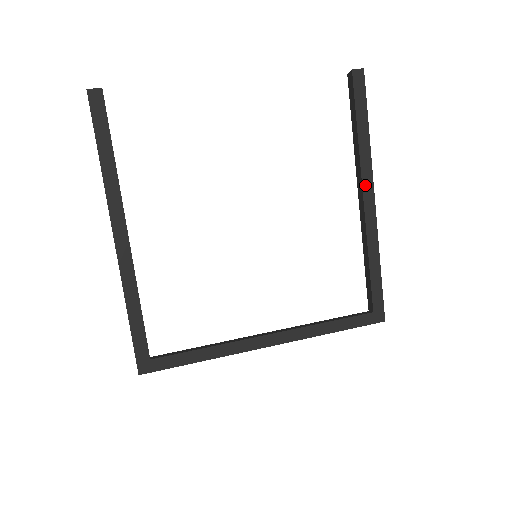
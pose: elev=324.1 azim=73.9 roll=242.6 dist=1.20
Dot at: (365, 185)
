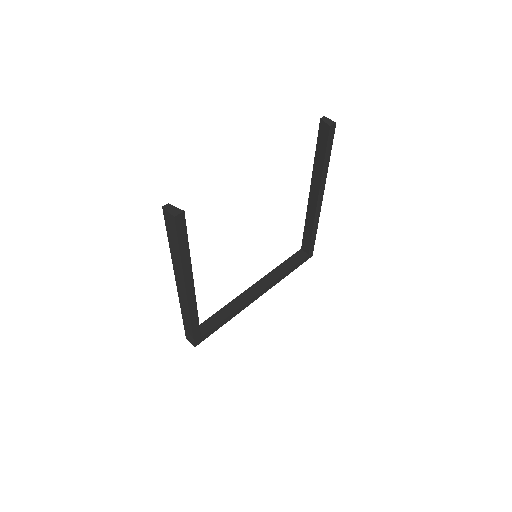
Dot at: (320, 193)
